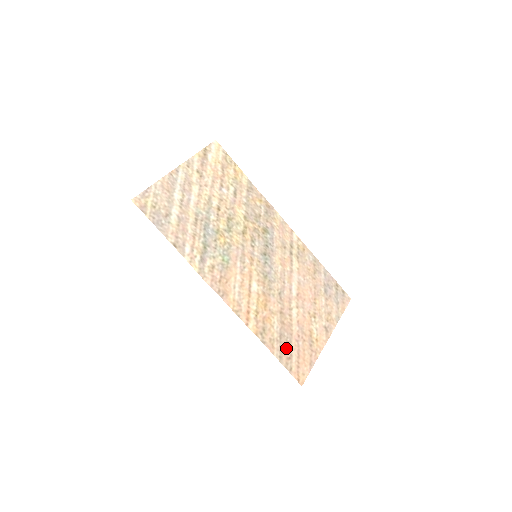
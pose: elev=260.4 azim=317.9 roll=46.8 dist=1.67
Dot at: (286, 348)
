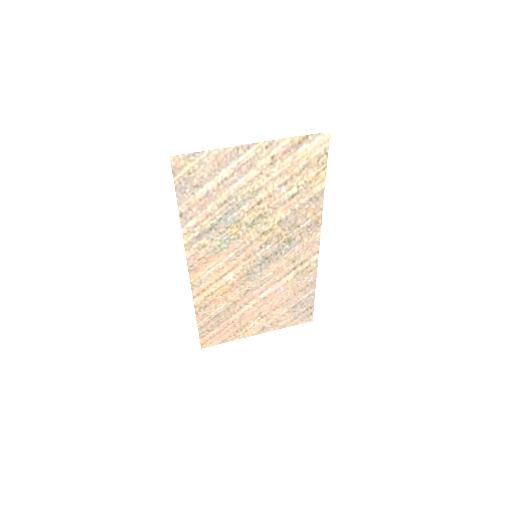
Dot at: (213, 324)
